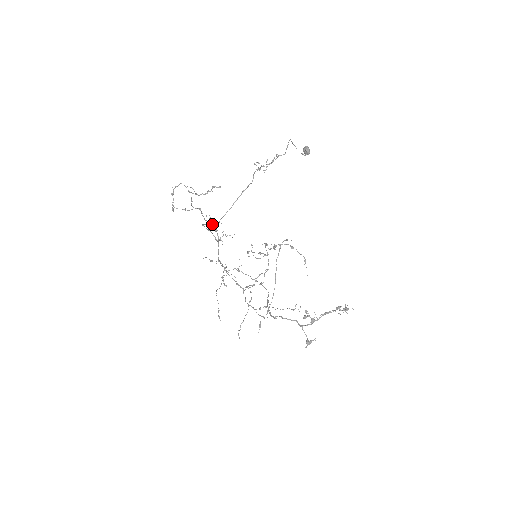
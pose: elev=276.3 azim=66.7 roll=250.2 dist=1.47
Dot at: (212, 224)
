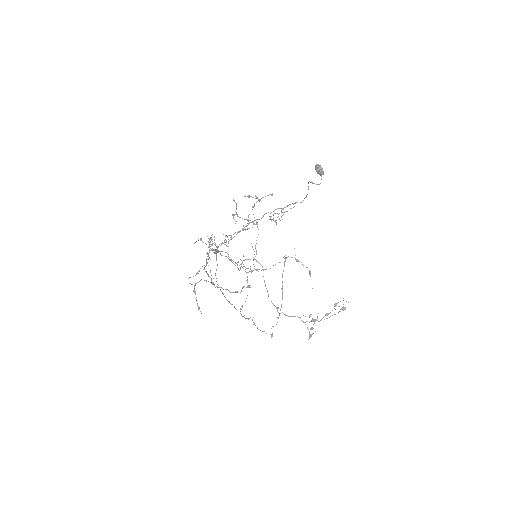
Dot at: (215, 251)
